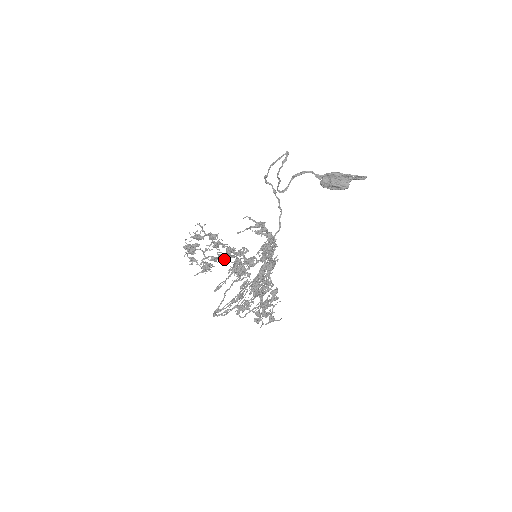
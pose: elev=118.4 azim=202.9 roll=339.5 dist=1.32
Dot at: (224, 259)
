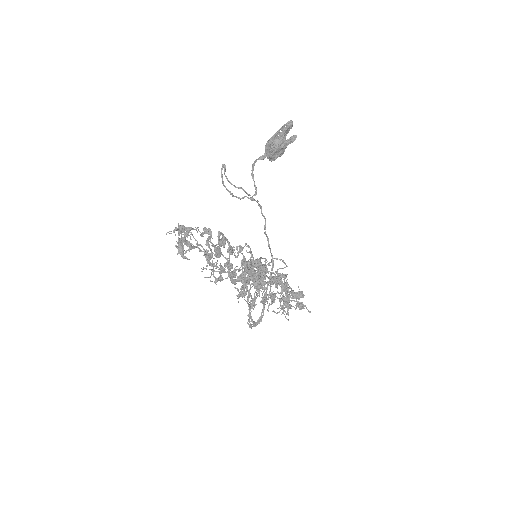
Dot at: occluded
